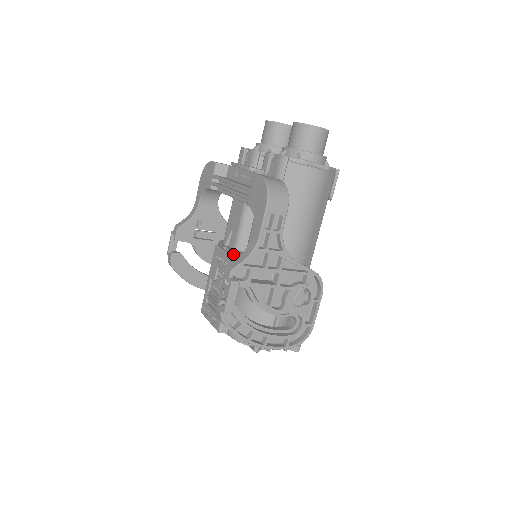
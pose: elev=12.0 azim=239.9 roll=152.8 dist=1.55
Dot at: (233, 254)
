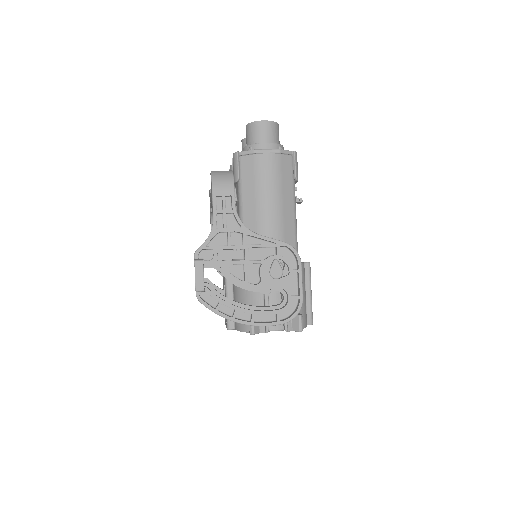
Dot at: occluded
